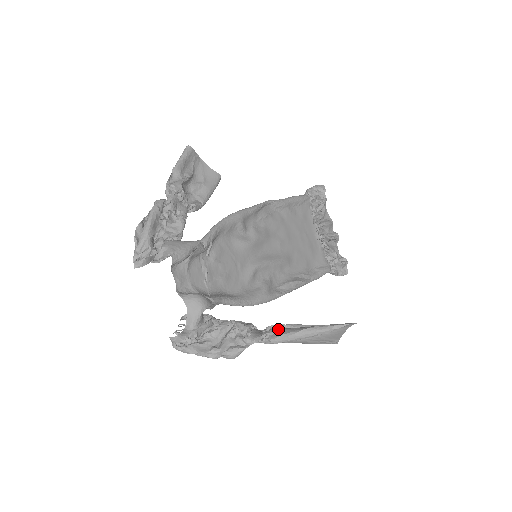
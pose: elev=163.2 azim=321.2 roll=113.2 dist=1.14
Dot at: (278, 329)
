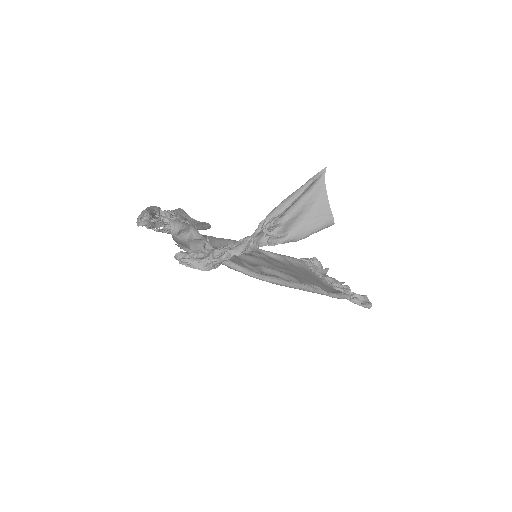
Dot at: occluded
